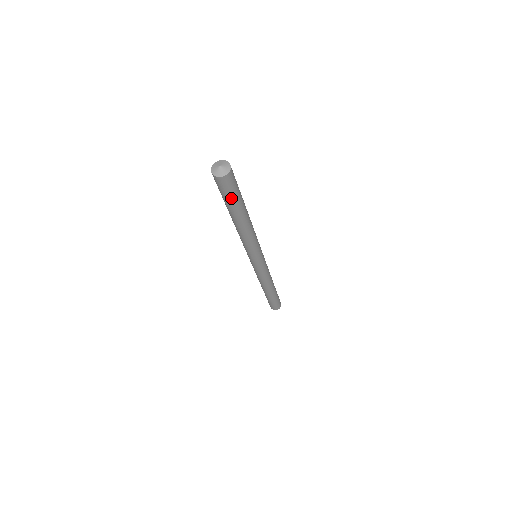
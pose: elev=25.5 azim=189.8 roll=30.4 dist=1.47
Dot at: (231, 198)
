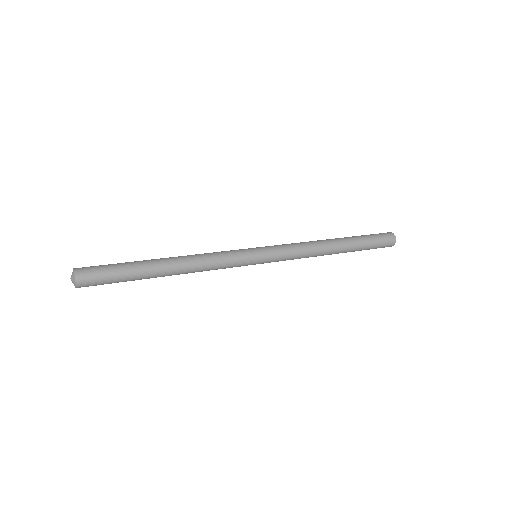
Dot at: (116, 282)
